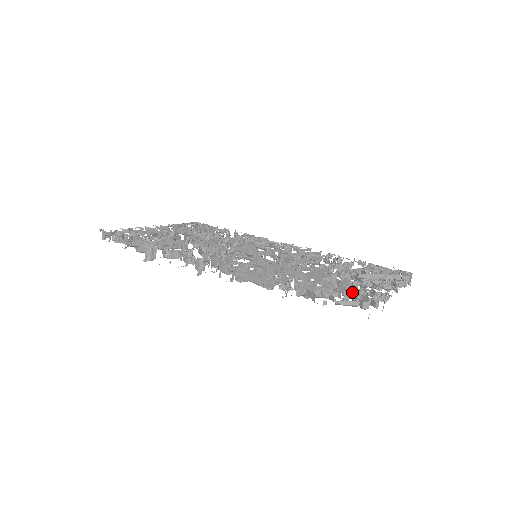
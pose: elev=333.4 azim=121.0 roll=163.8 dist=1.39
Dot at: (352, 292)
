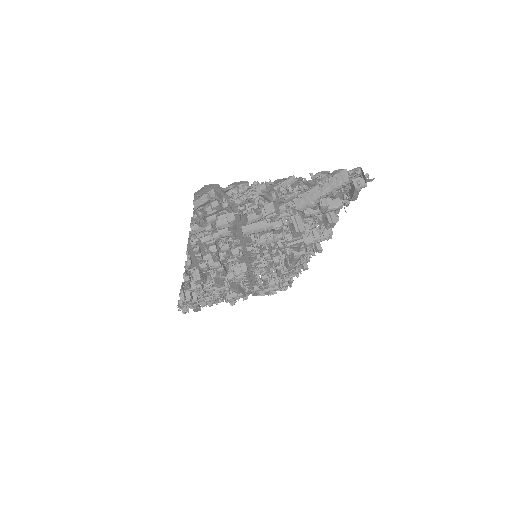
Dot at: (235, 202)
